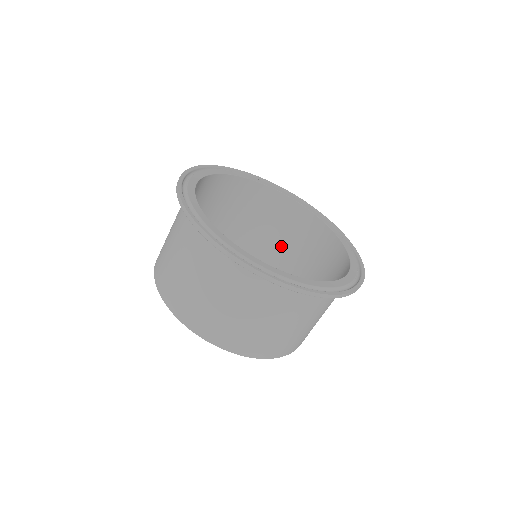
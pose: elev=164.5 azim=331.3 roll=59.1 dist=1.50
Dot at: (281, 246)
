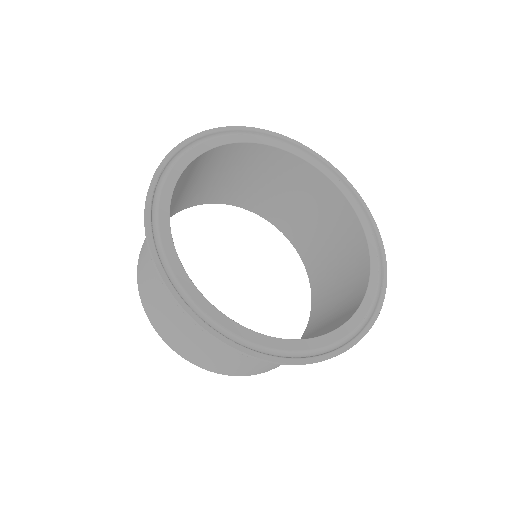
Dot at: (318, 238)
